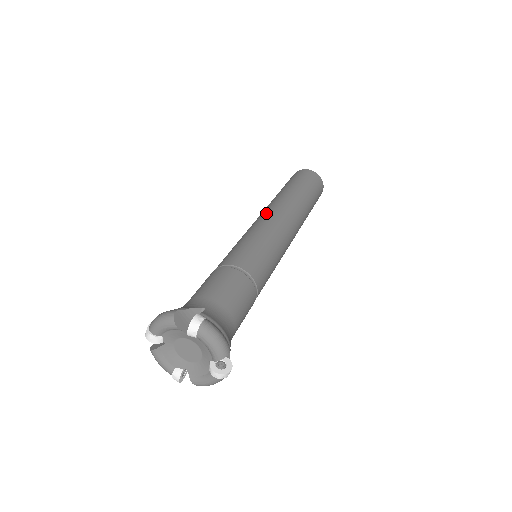
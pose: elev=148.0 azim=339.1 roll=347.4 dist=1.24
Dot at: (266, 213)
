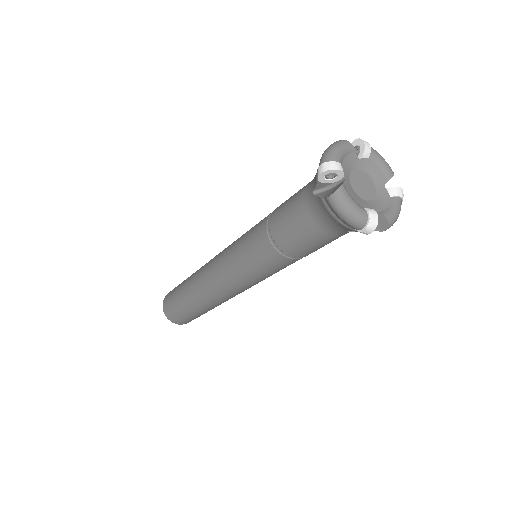
Dot at: occluded
